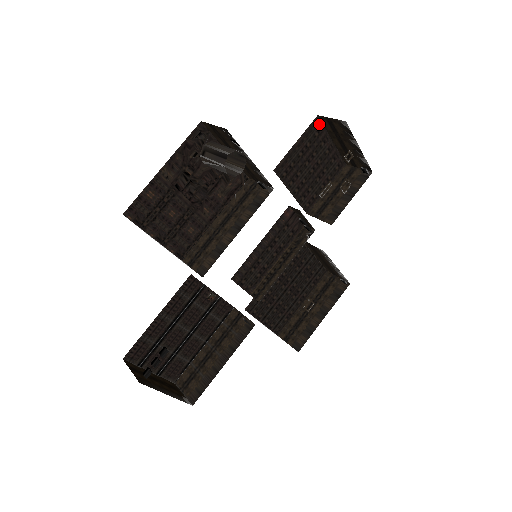
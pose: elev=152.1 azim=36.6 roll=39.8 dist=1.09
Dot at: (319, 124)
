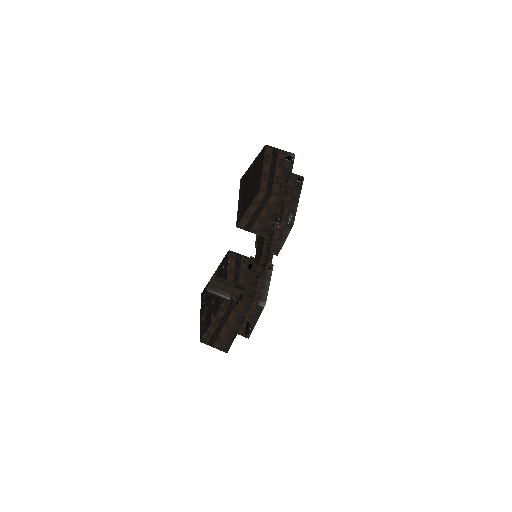
Dot at: (243, 177)
